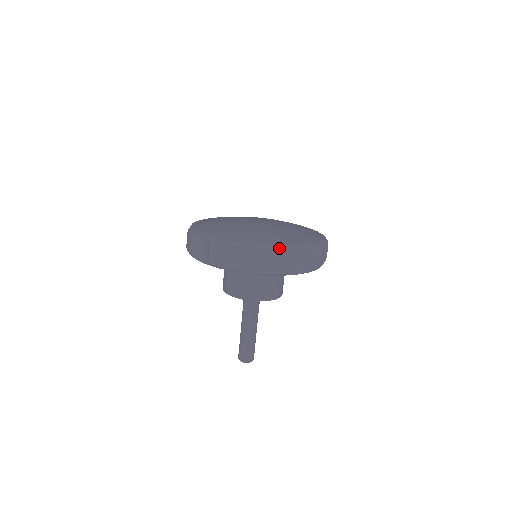
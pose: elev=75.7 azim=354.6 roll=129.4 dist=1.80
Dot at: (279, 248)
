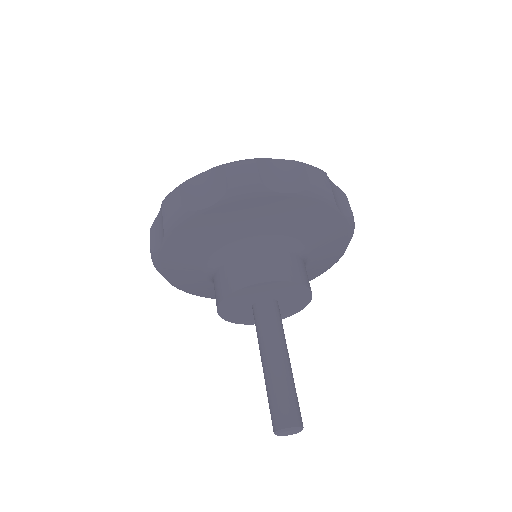
Dot at: (248, 159)
